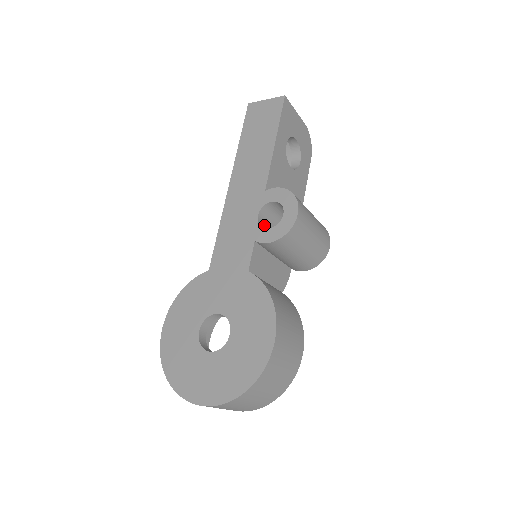
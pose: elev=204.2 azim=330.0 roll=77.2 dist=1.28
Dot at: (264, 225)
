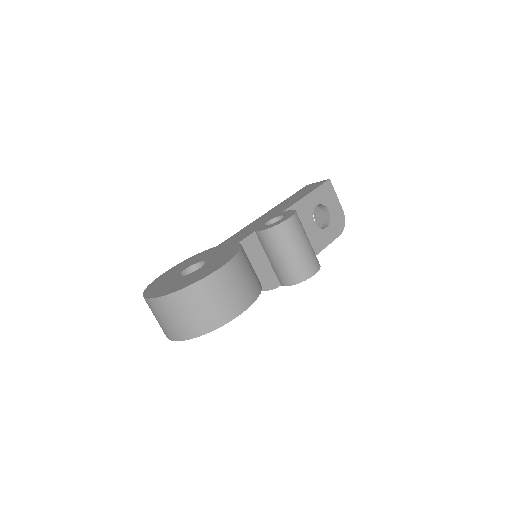
Dot at: occluded
